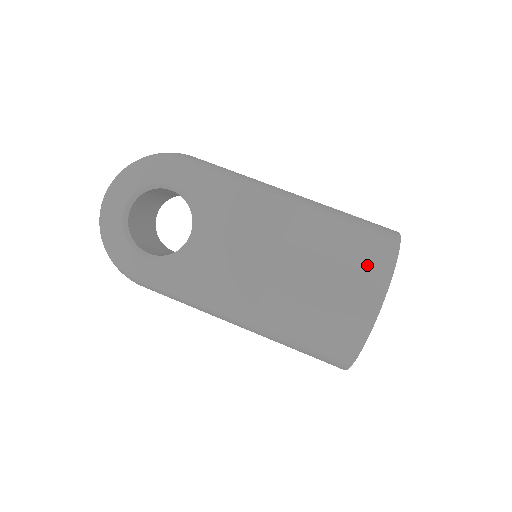
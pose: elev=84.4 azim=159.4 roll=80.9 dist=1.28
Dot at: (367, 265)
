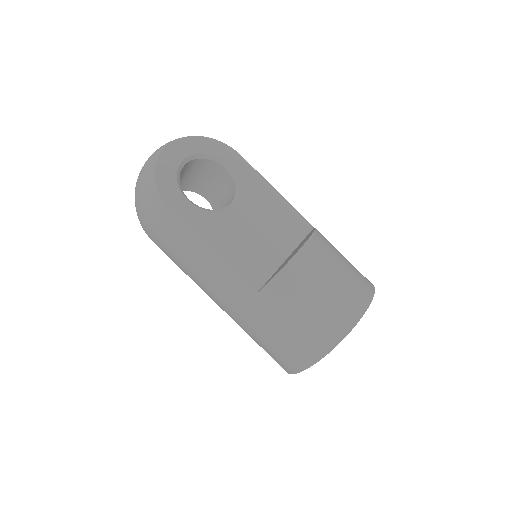
Dot at: (360, 278)
